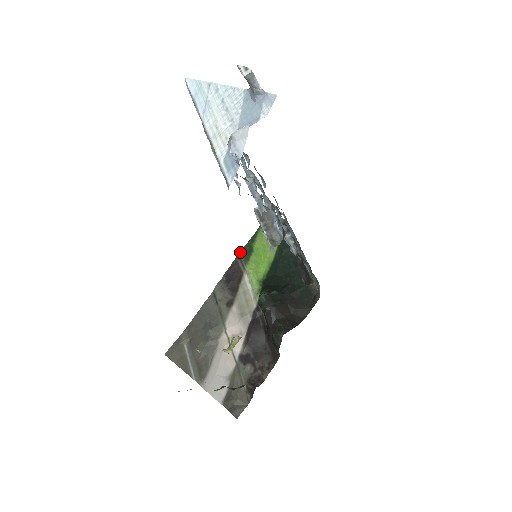
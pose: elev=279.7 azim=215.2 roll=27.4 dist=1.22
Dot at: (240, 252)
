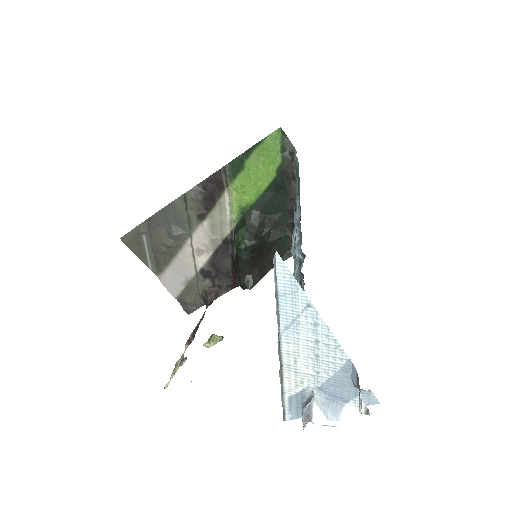
Dot at: occluded
